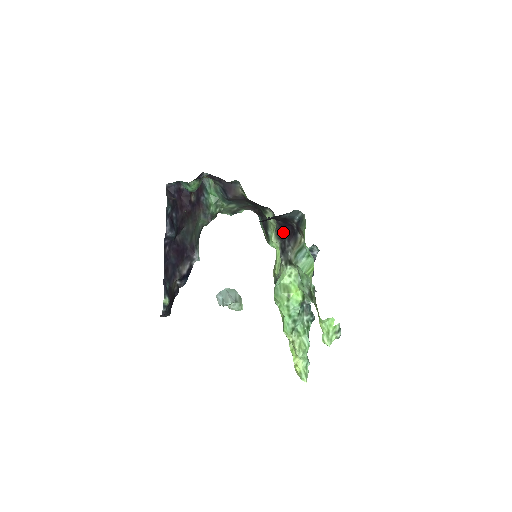
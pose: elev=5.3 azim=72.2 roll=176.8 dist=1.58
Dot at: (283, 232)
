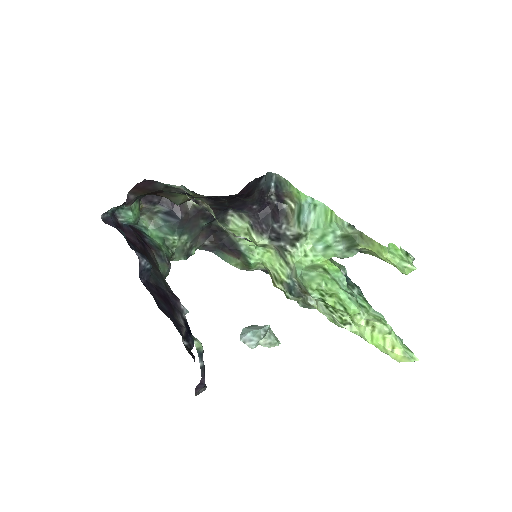
Dot at: (263, 220)
